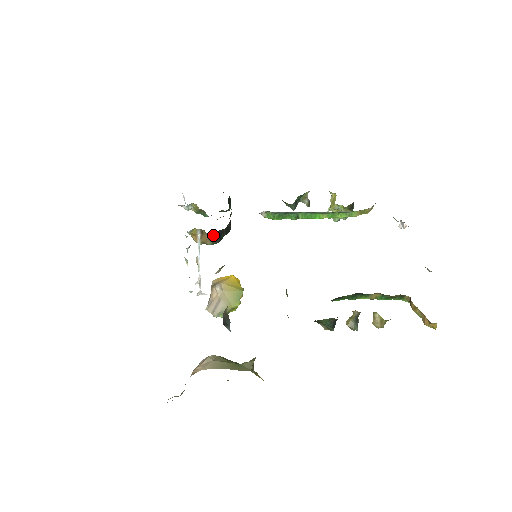
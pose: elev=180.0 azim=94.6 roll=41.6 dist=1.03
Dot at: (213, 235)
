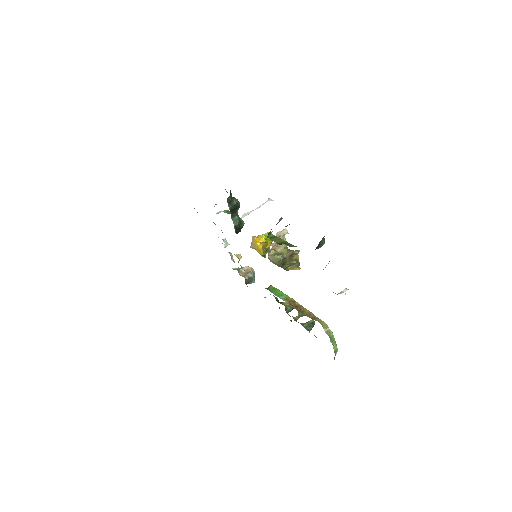
Dot at: occluded
